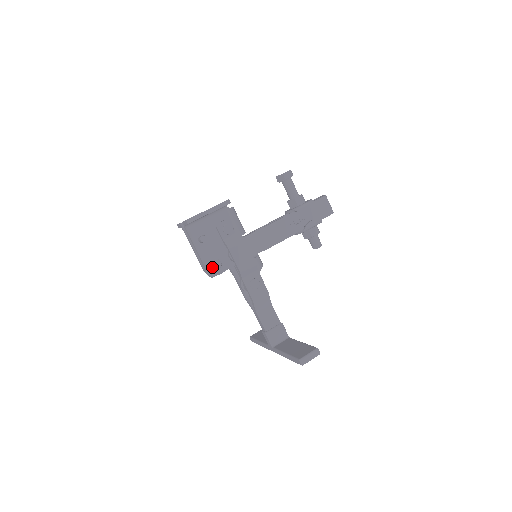
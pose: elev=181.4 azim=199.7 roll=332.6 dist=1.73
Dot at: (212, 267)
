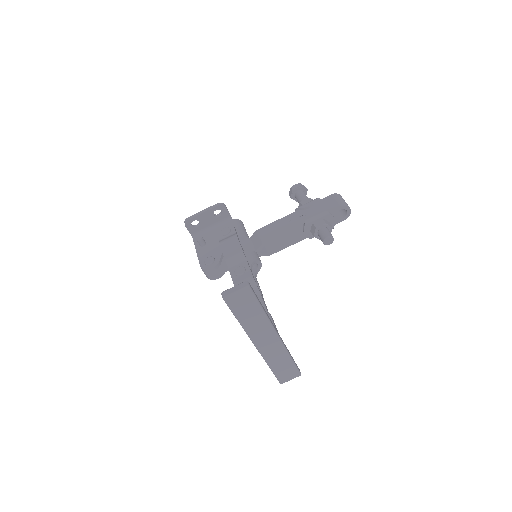
Dot at: (205, 263)
